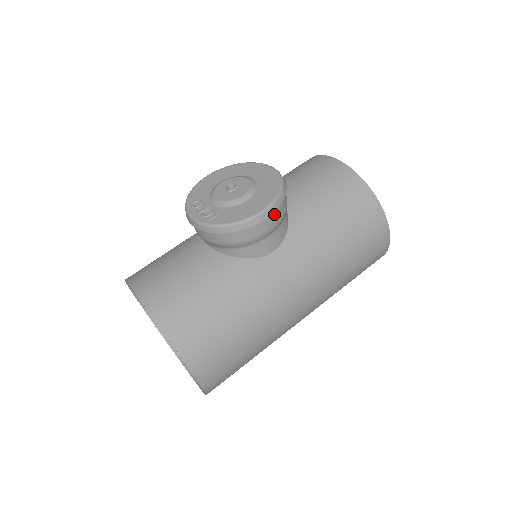
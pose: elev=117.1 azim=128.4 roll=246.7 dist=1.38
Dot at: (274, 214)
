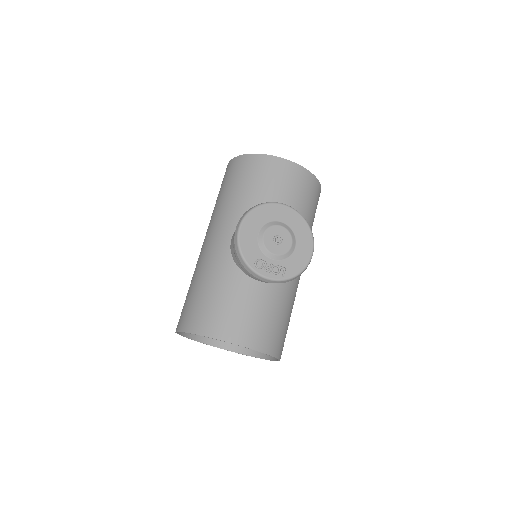
Dot at: occluded
